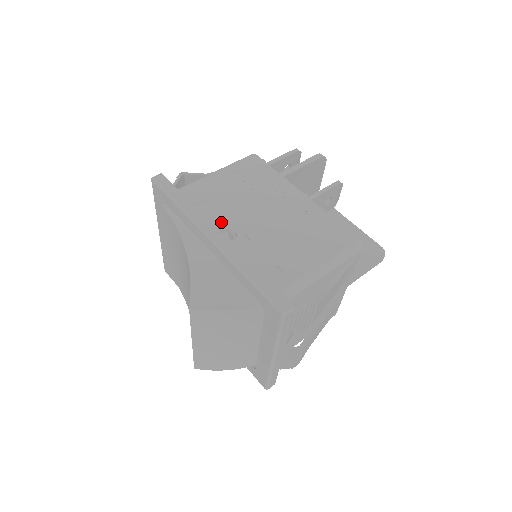
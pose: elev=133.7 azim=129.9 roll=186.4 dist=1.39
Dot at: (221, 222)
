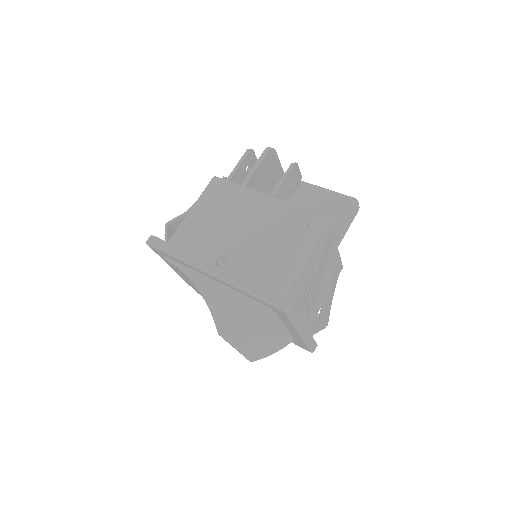
Dot at: (213, 253)
